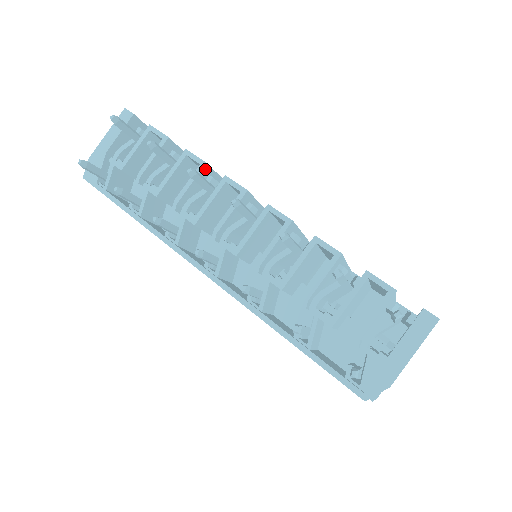
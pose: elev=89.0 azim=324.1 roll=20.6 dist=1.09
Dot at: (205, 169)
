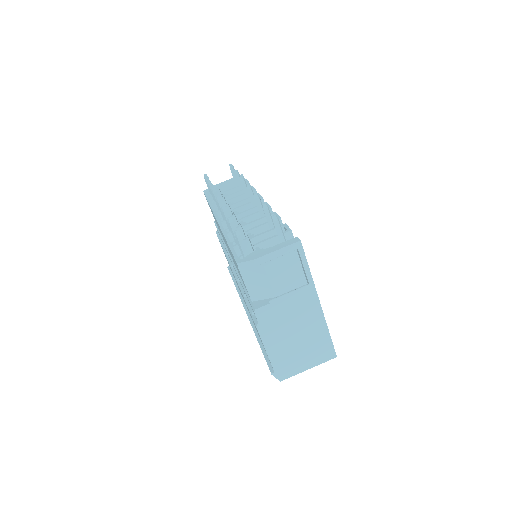
Dot at: occluded
